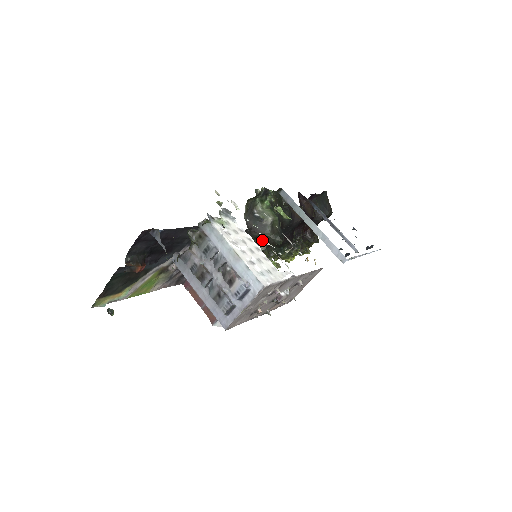
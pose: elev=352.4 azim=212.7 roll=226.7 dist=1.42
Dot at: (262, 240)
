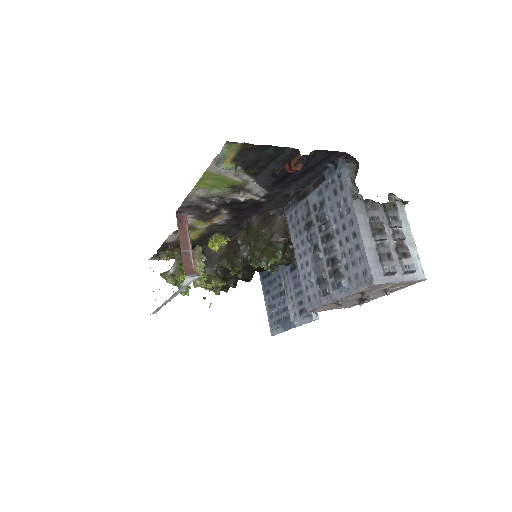
Dot at: (292, 249)
